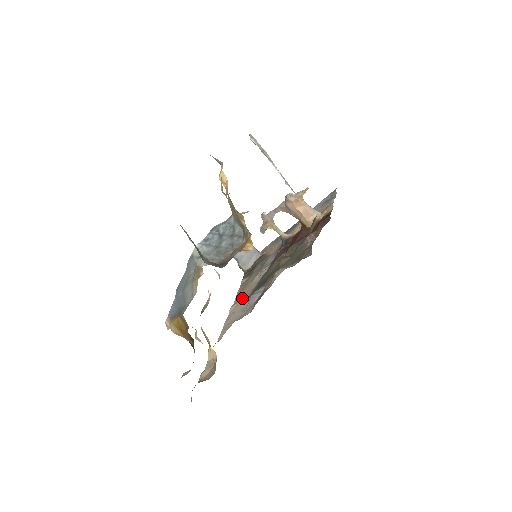
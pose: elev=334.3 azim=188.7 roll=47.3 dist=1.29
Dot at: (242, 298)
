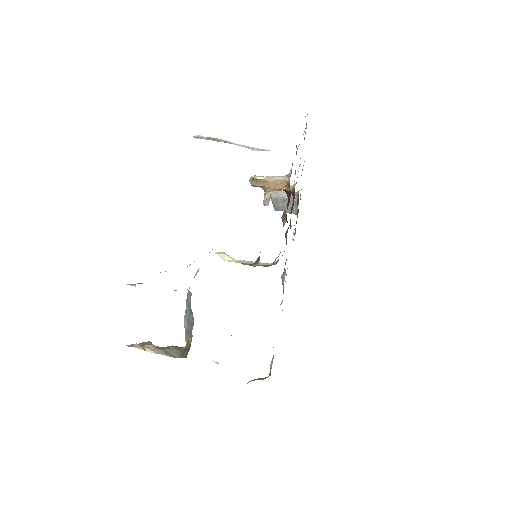
Dot at: occluded
